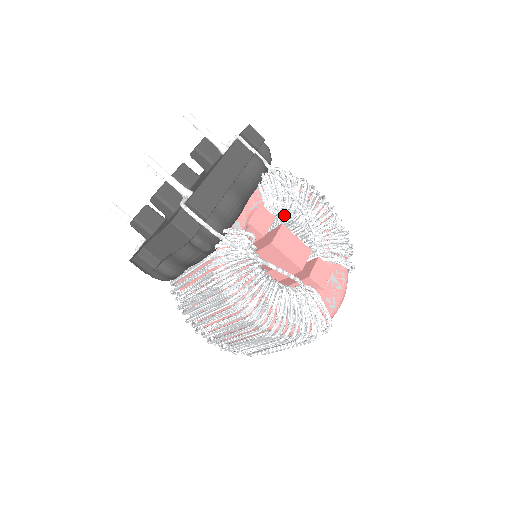
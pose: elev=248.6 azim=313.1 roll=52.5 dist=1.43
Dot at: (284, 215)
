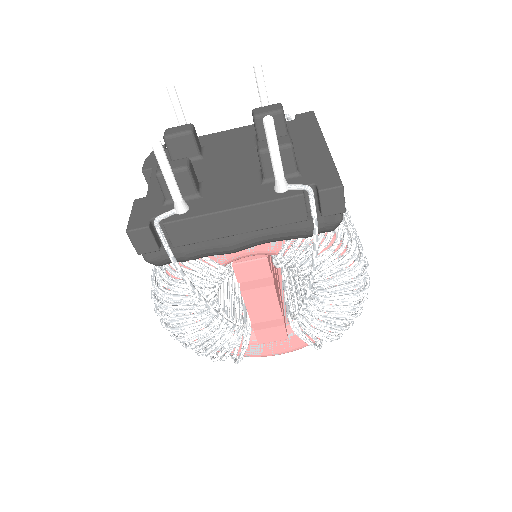
Dot at: (299, 270)
